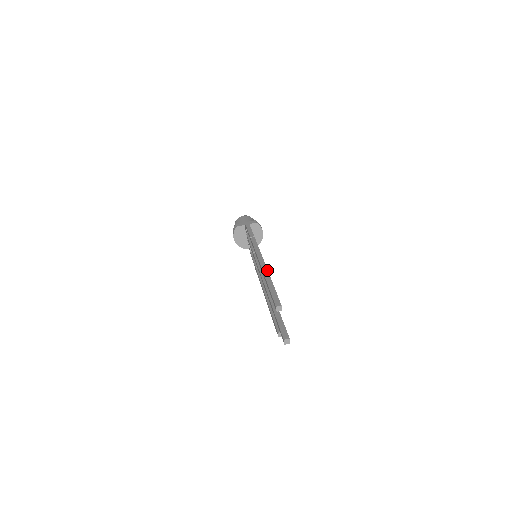
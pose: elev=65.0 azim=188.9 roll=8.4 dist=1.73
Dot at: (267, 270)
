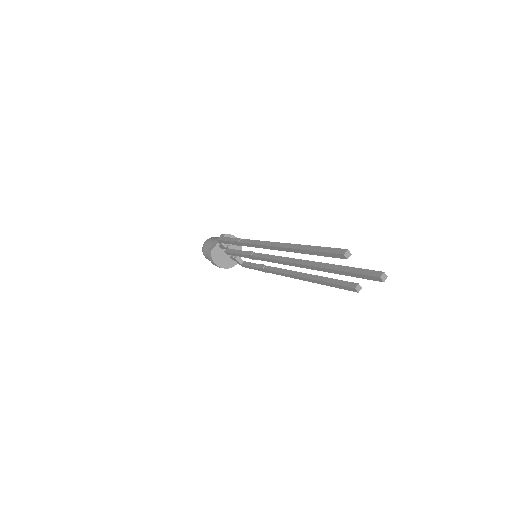
Dot at: (291, 244)
